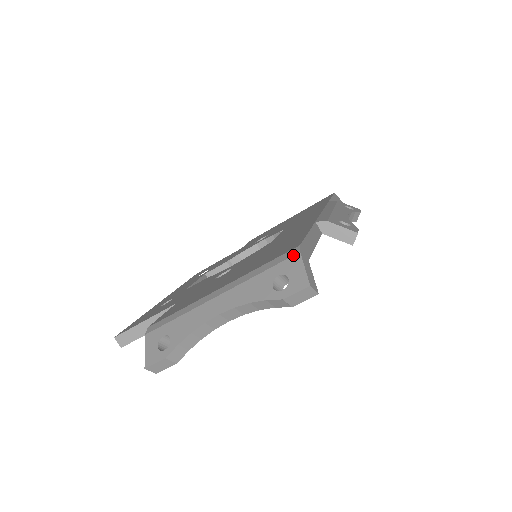
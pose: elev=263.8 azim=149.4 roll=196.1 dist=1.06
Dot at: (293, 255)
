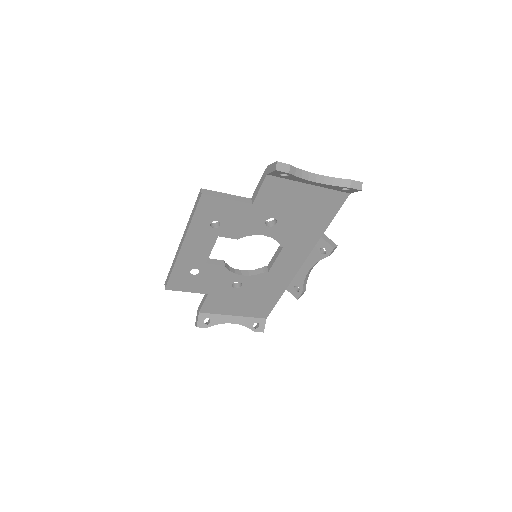
Dot at: occluded
